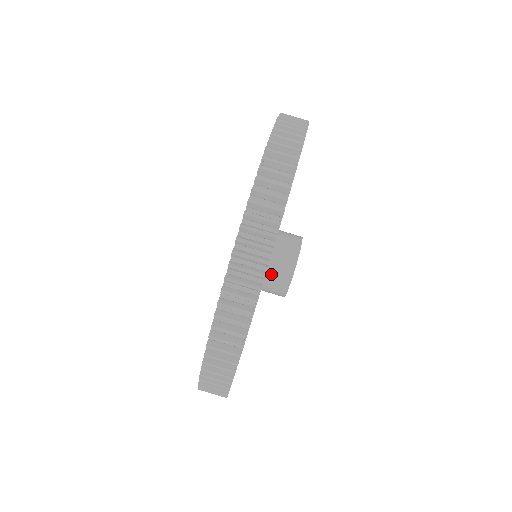
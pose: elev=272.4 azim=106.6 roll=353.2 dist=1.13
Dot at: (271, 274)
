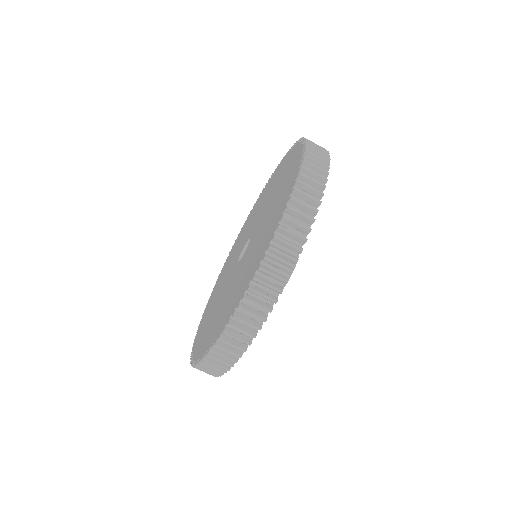
Dot at: occluded
